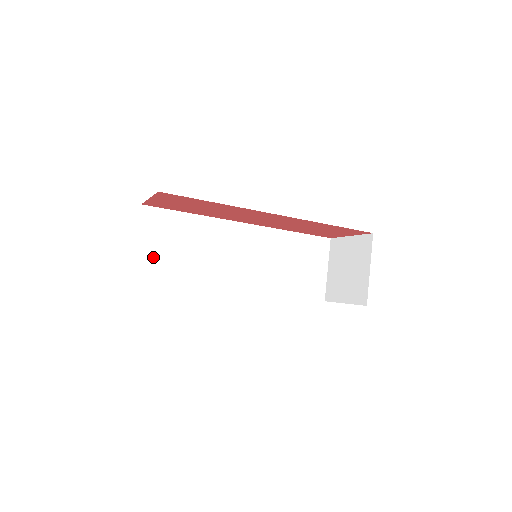
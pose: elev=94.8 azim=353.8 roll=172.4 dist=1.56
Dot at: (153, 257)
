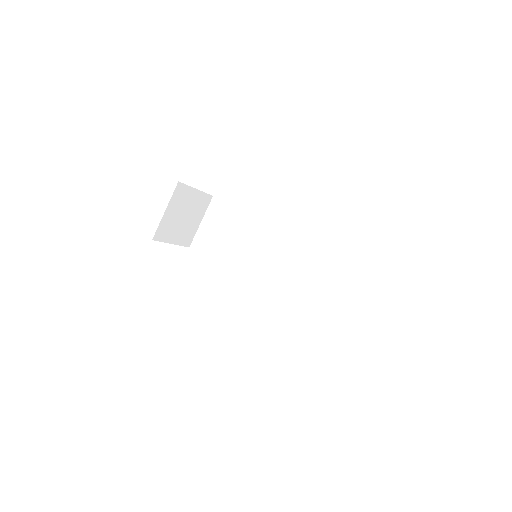
Dot at: (207, 236)
